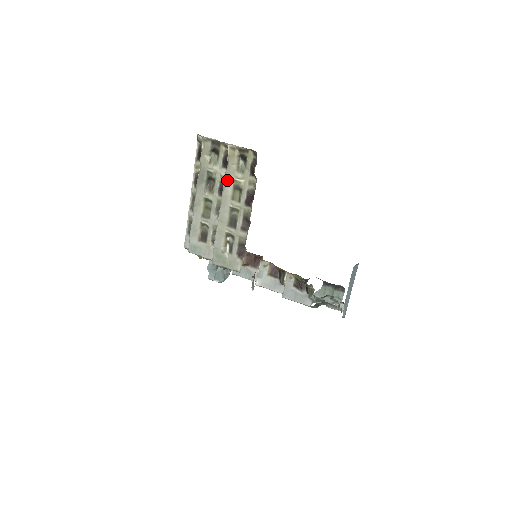
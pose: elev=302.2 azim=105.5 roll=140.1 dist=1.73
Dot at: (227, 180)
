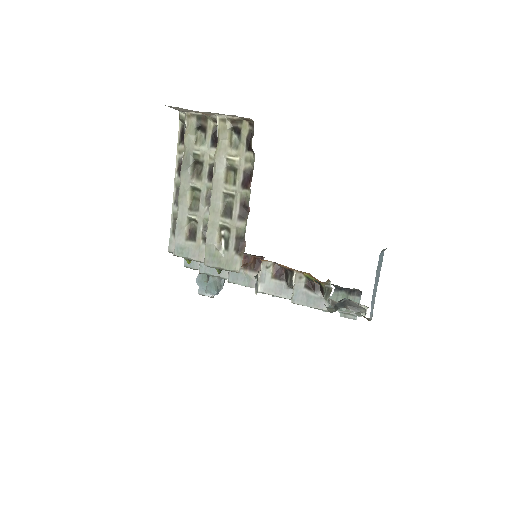
Dot at: (218, 159)
